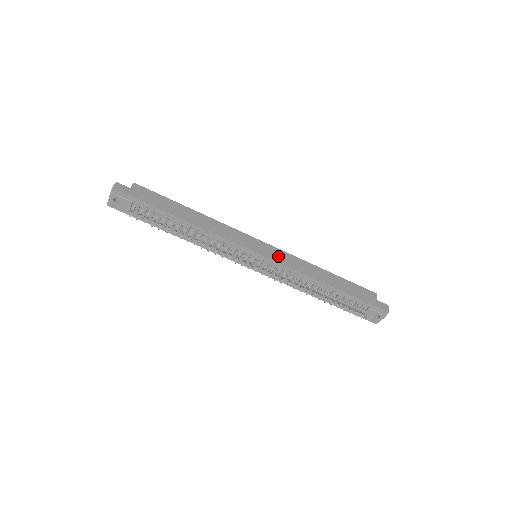
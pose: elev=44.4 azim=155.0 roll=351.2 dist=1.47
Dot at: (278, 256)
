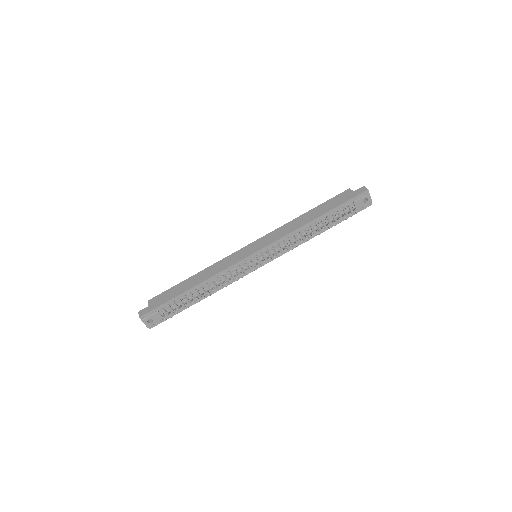
Dot at: (266, 241)
